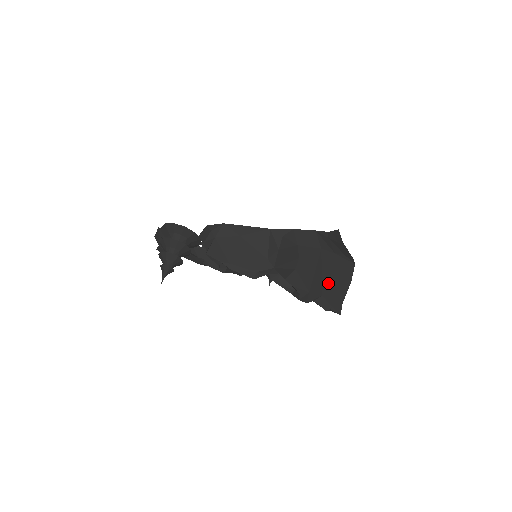
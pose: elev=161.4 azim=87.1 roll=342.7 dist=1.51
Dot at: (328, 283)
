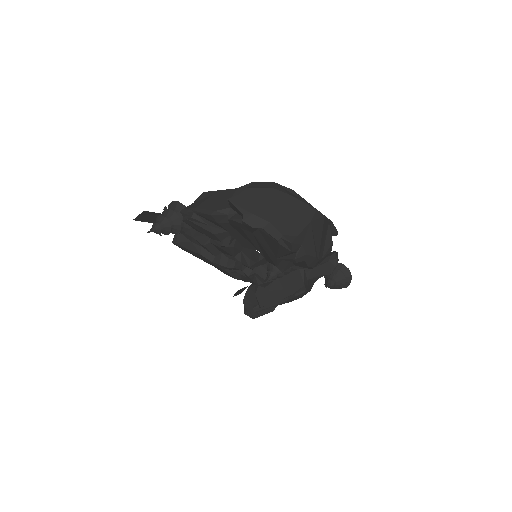
Dot at: (279, 215)
